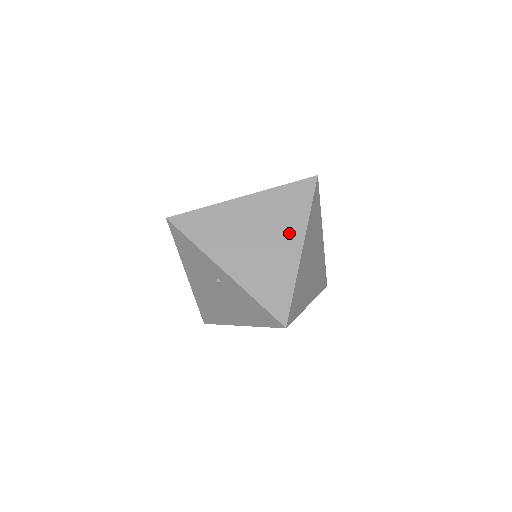
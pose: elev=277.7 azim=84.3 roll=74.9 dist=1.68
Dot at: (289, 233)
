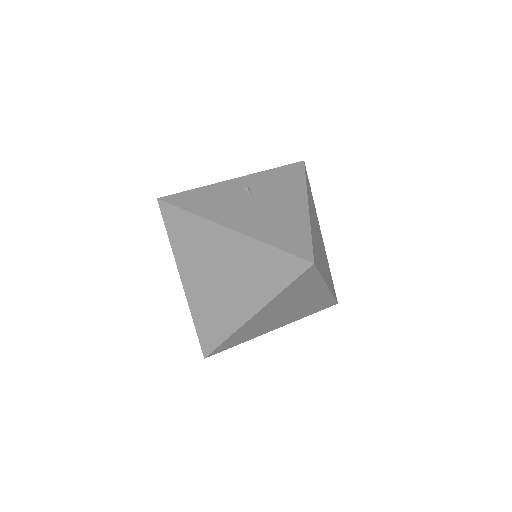
Dot at: (311, 293)
